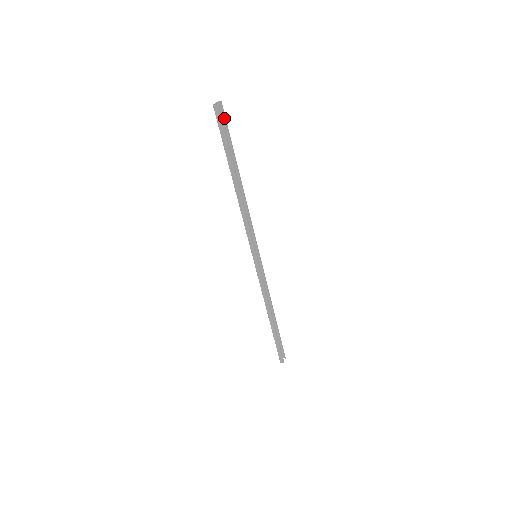
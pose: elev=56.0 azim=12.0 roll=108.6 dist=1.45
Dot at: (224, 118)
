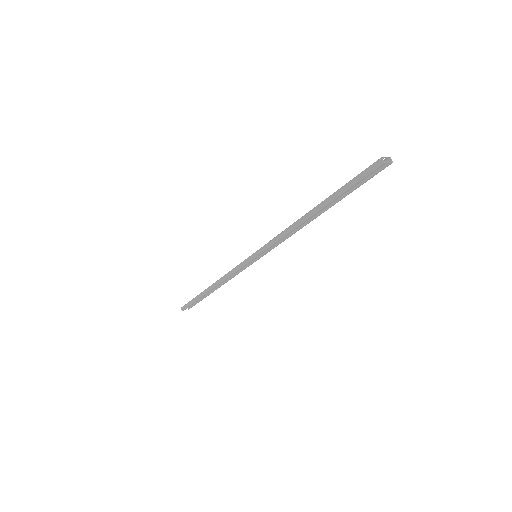
Dot at: (376, 172)
